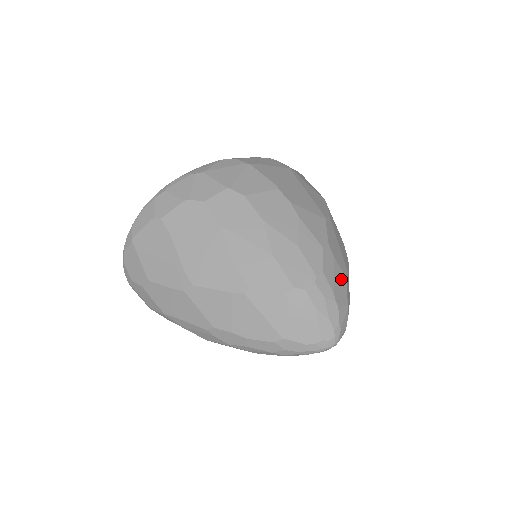
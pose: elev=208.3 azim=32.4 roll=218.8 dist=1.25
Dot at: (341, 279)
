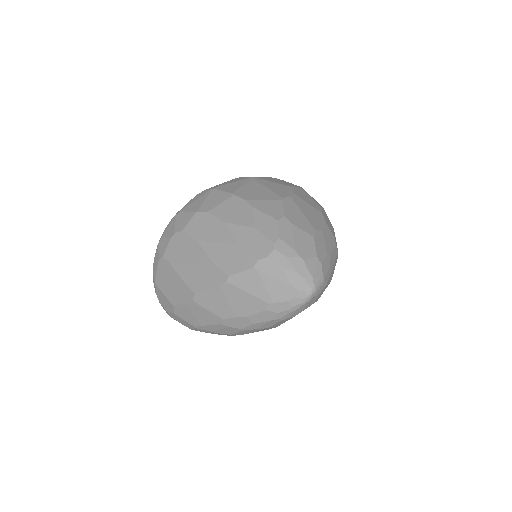
Dot at: (305, 238)
